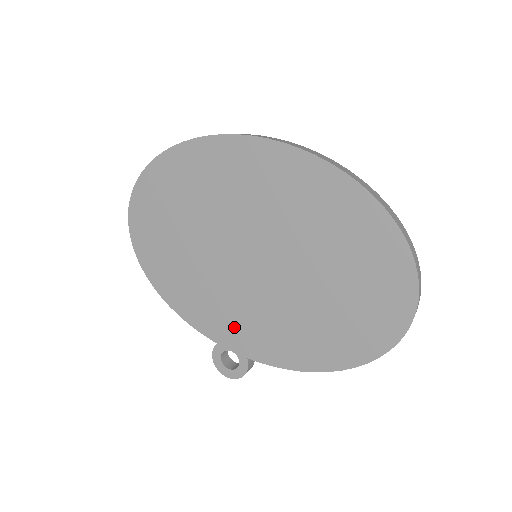
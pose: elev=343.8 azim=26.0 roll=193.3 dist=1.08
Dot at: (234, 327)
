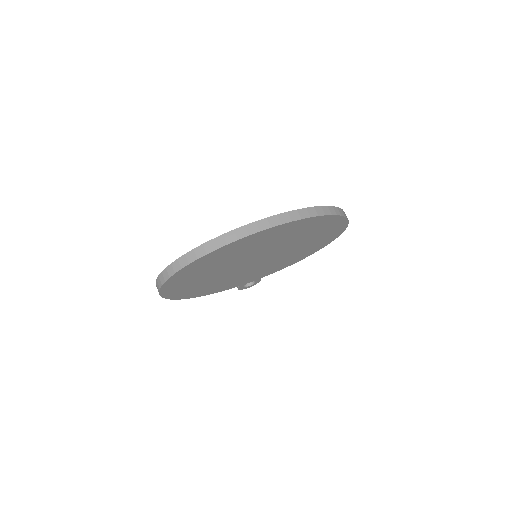
Dot at: (250, 278)
